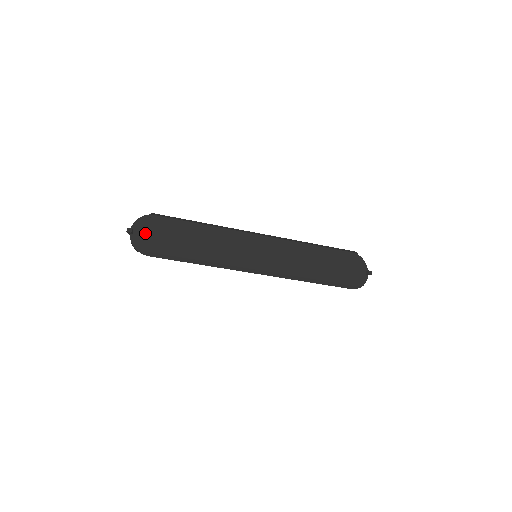
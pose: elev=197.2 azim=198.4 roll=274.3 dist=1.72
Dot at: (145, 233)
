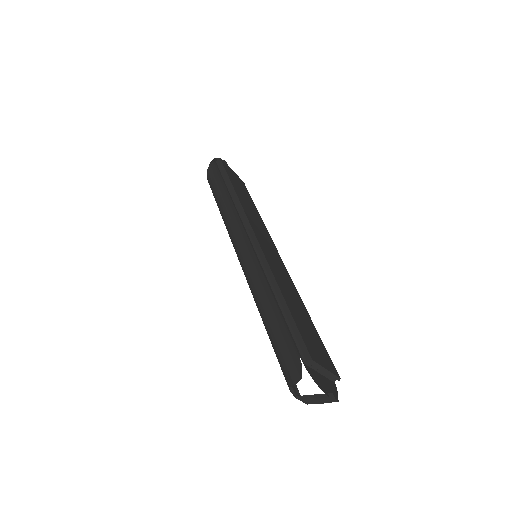
Dot at: occluded
